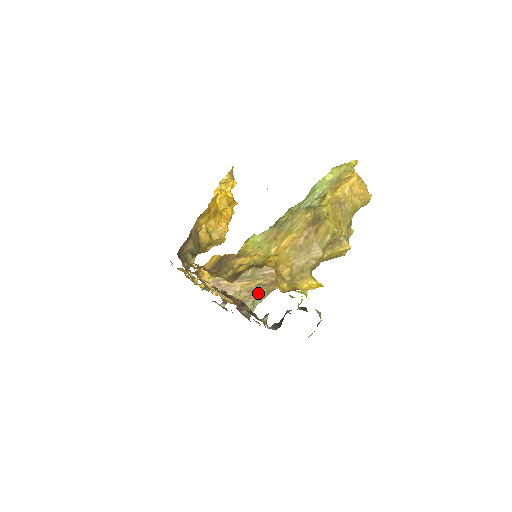
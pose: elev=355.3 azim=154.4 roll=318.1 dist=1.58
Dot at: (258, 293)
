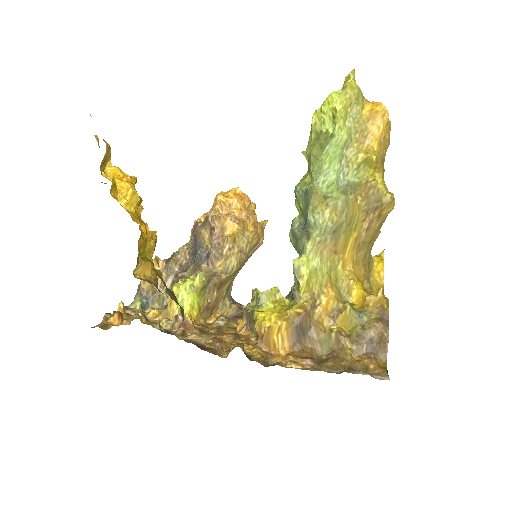
Dot at: occluded
